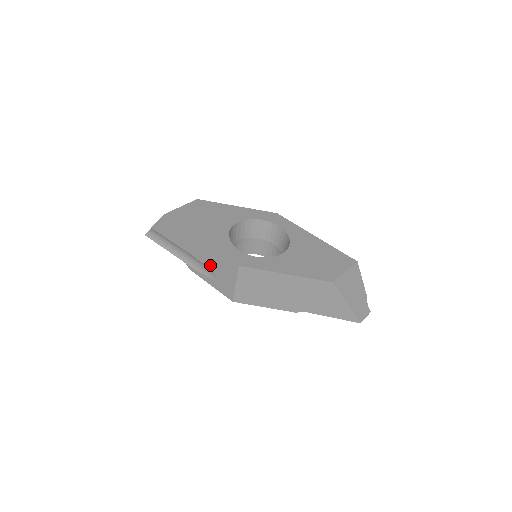
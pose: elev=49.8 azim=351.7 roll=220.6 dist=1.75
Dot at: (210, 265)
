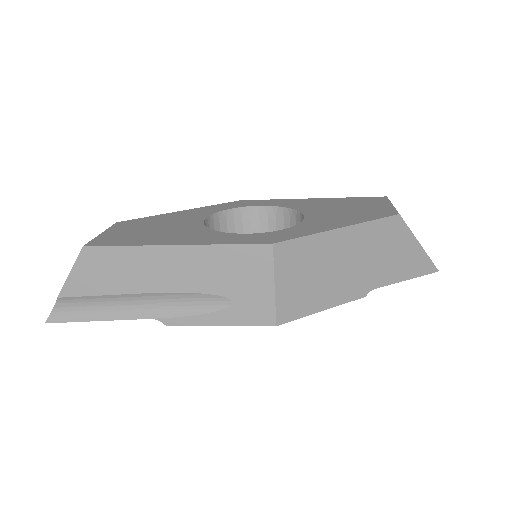
Dot at: (211, 285)
